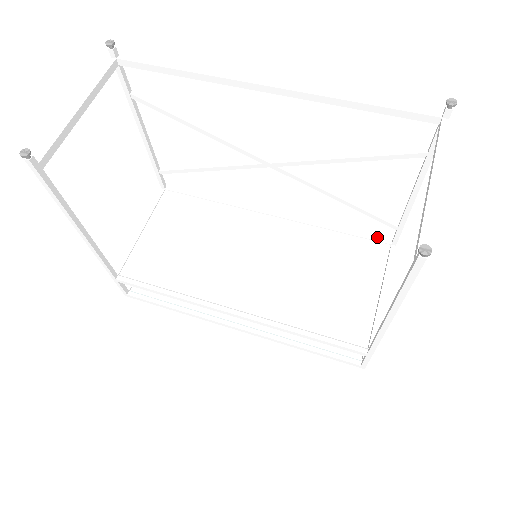
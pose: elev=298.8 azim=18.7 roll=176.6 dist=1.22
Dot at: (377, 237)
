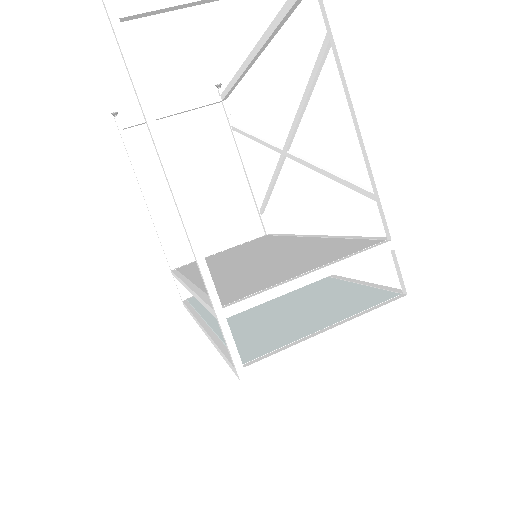
Dot at: (380, 237)
